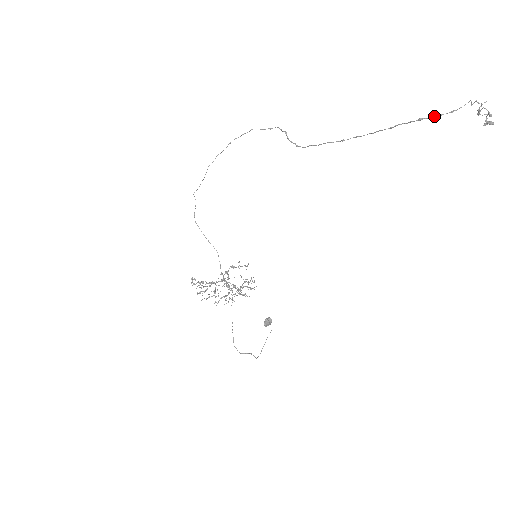
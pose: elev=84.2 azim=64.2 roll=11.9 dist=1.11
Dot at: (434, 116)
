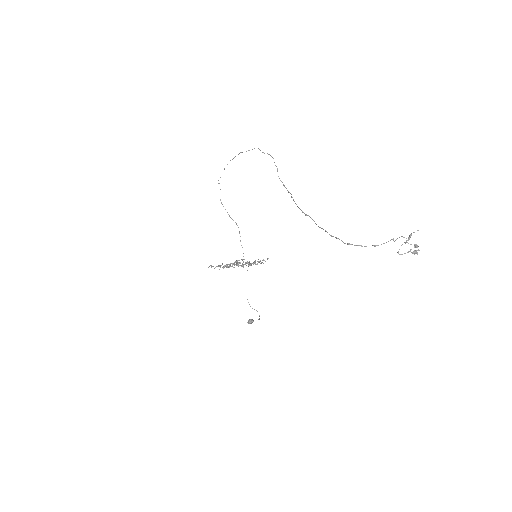
Dot at: (359, 245)
